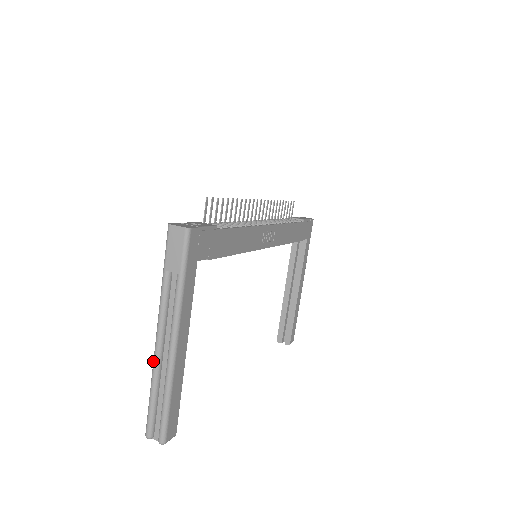
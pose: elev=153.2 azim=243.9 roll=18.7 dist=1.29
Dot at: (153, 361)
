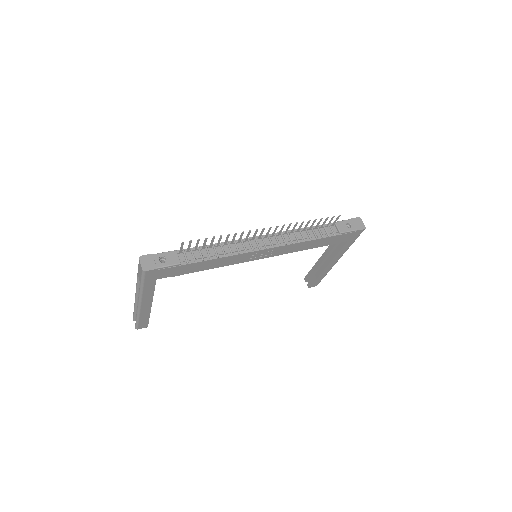
Dot at: (135, 299)
